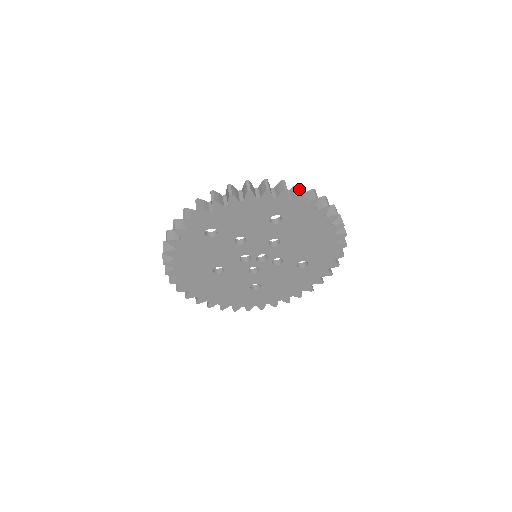
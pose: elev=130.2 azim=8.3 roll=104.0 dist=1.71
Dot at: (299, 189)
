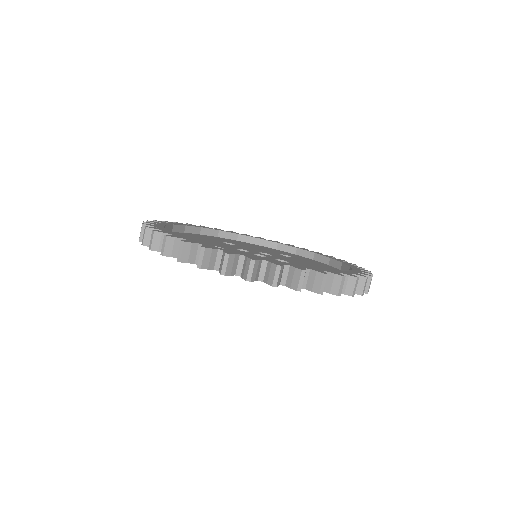
Dot at: (221, 265)
